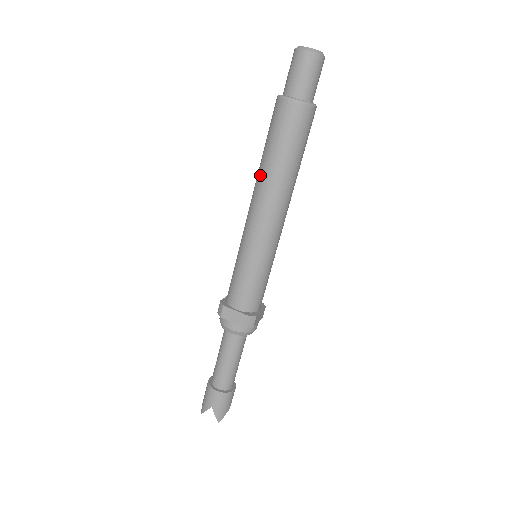
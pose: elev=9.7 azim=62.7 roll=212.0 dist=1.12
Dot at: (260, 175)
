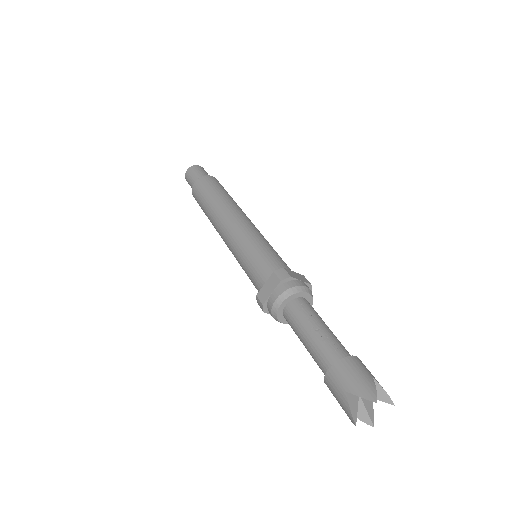
Dot at: (225, 202)
